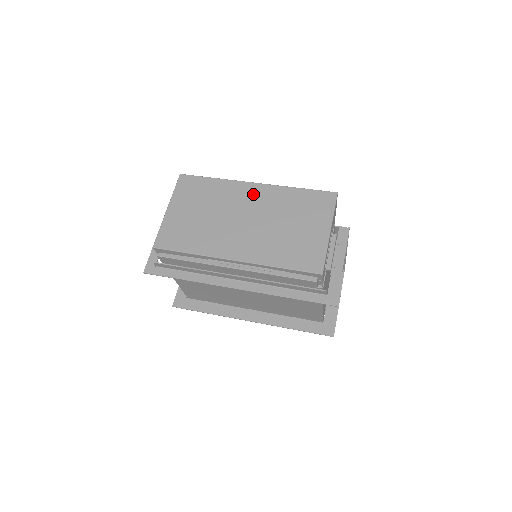
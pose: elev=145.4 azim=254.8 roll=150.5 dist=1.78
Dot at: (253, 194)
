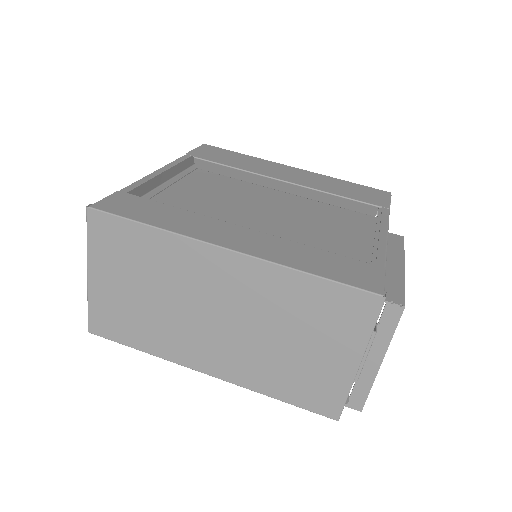
Dot at: (224, 273)
